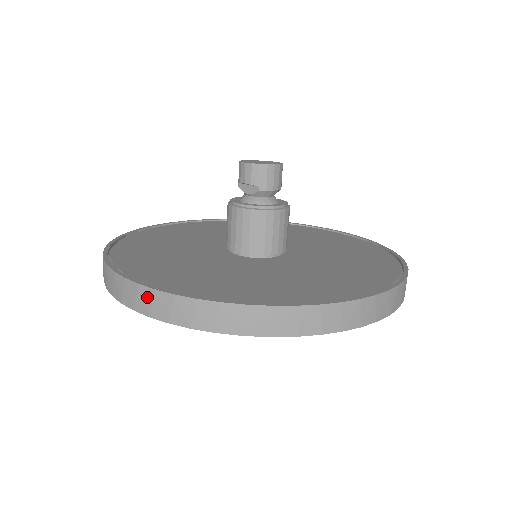
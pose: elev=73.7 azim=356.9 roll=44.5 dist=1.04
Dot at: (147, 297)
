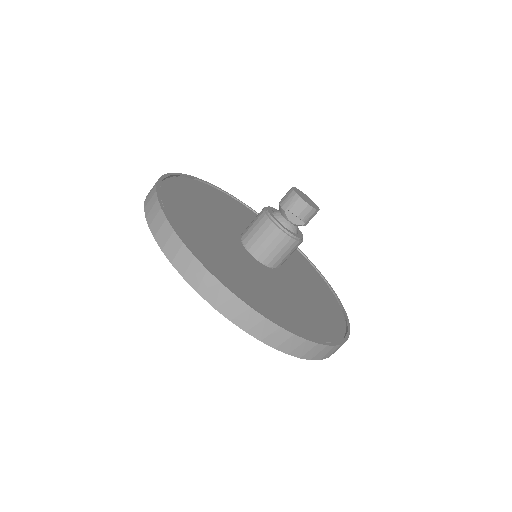
Dot at: (283, 337)
